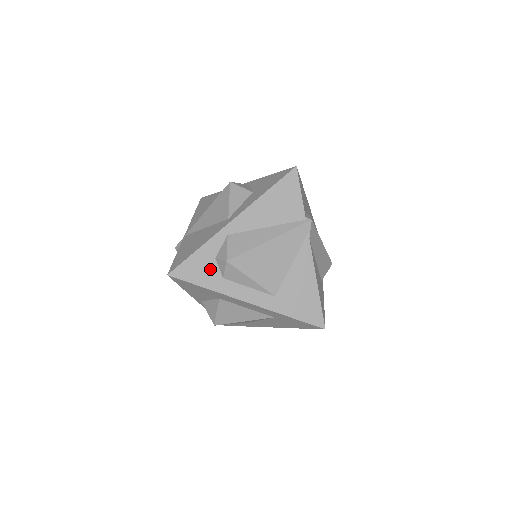
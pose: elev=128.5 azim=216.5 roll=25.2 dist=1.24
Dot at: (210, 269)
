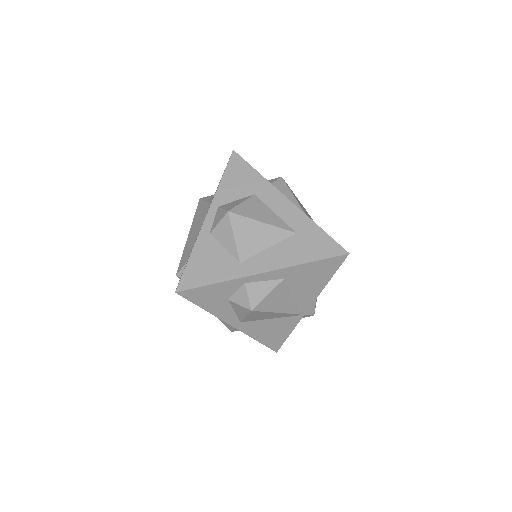
Dot at: occluded
